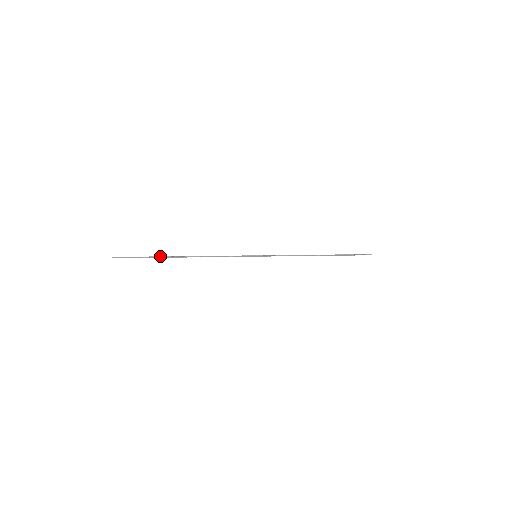
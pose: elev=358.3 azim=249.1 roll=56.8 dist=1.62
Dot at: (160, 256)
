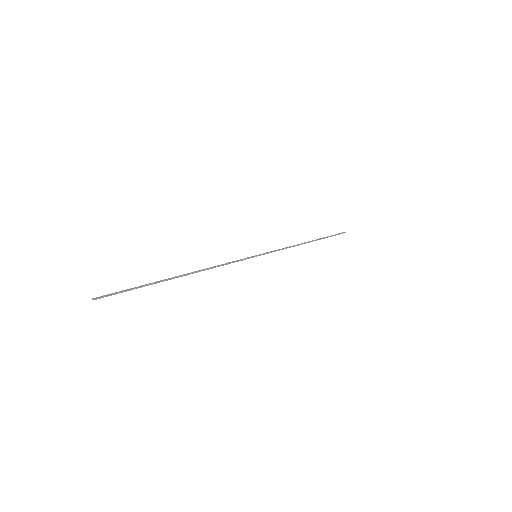
Dot at: occluded
